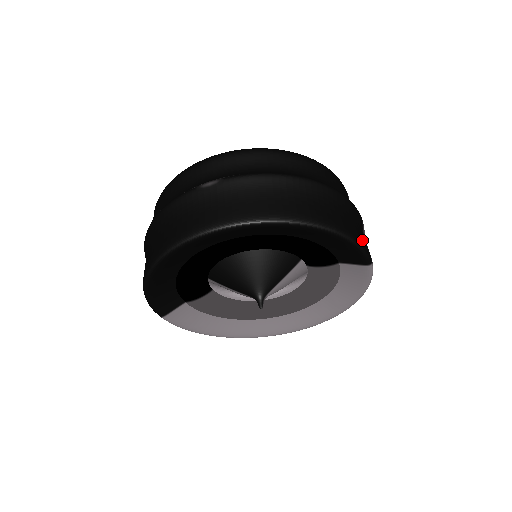
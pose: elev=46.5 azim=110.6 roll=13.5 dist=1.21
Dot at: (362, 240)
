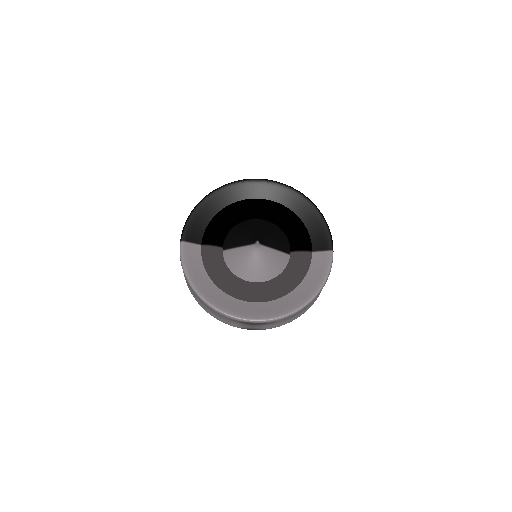
Dot at: occluded
